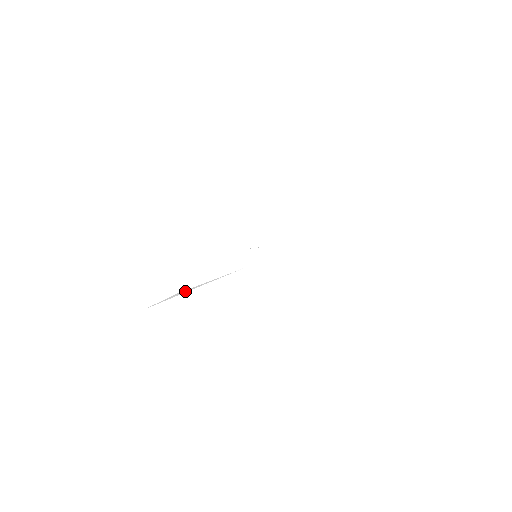
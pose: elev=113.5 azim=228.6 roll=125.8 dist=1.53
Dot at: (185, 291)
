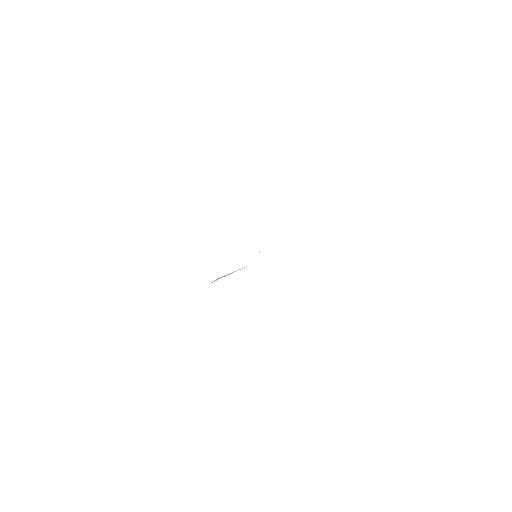
Dot at: (224, 276)
